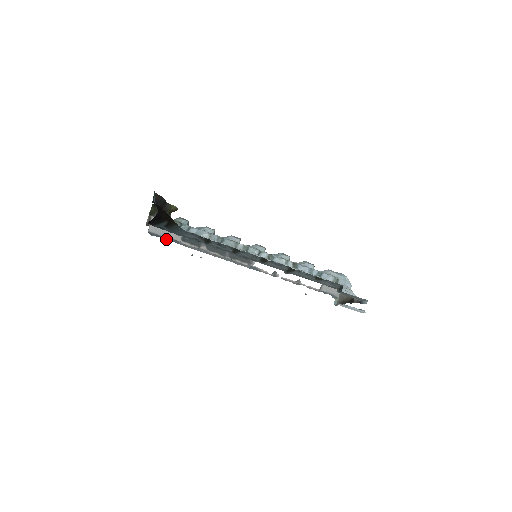
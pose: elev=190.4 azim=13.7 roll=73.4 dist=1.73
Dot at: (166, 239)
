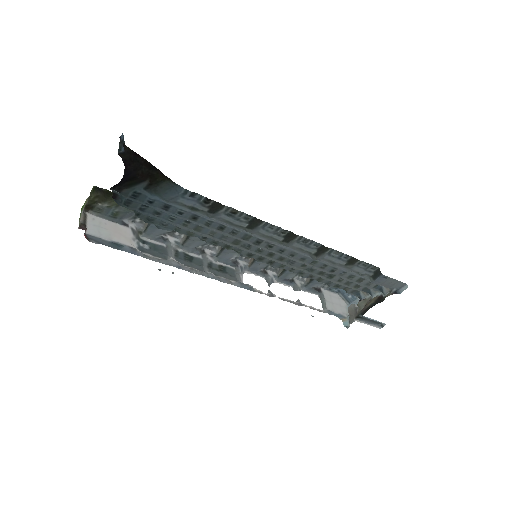
Dot at: (116, 247)
